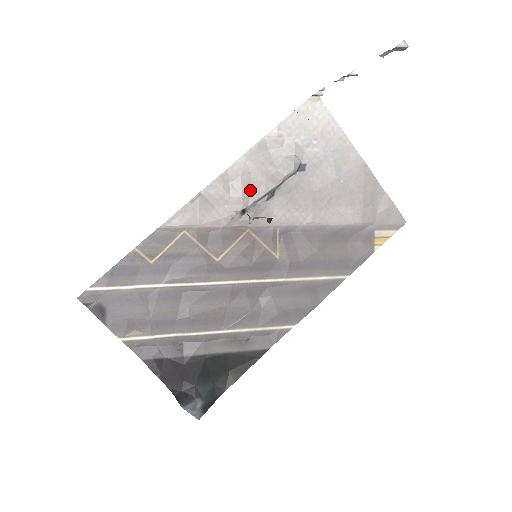
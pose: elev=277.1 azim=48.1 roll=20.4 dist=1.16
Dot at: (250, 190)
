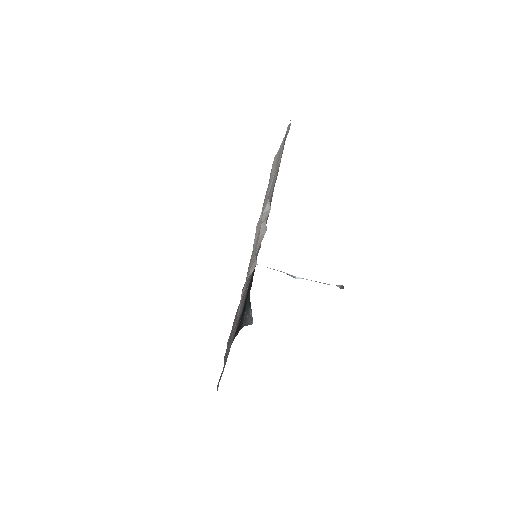
Dot at: (255, 252)
